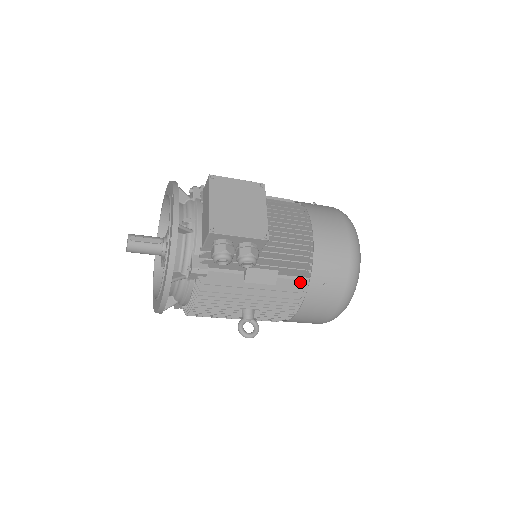
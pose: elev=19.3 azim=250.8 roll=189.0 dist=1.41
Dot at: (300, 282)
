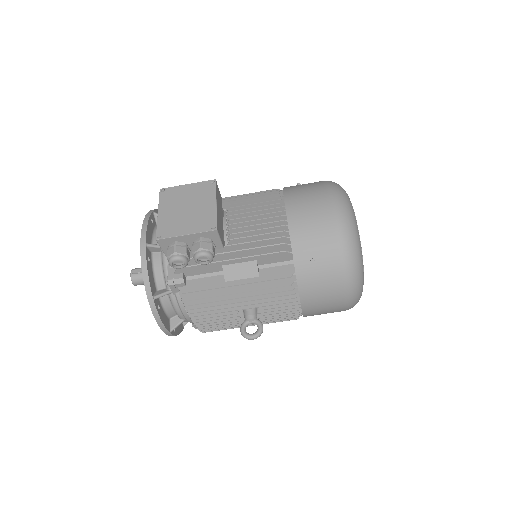
Dot at: (288, 266)
